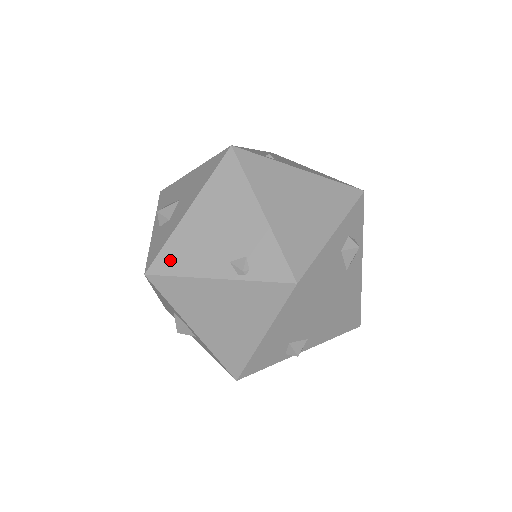
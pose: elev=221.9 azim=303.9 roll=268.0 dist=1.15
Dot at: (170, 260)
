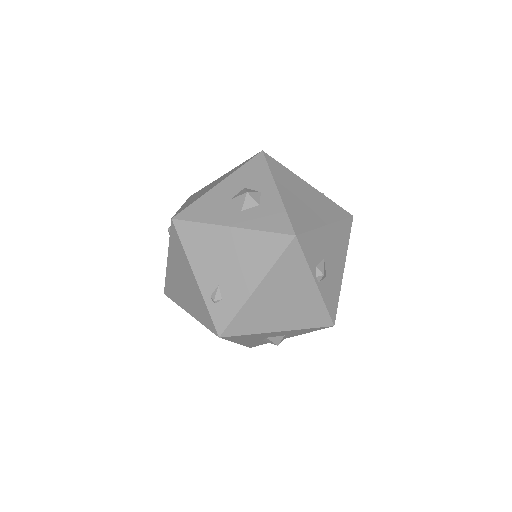
Dot at: occluded
